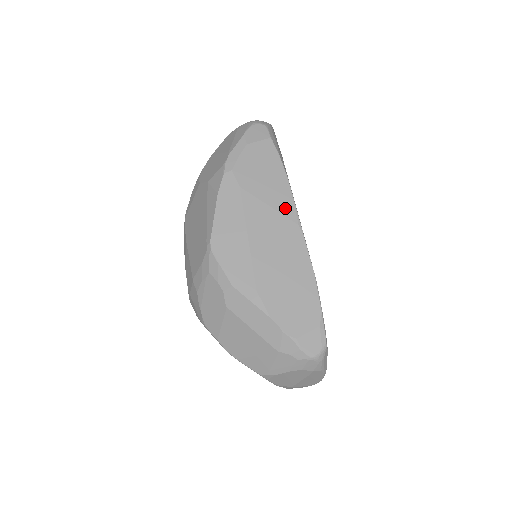
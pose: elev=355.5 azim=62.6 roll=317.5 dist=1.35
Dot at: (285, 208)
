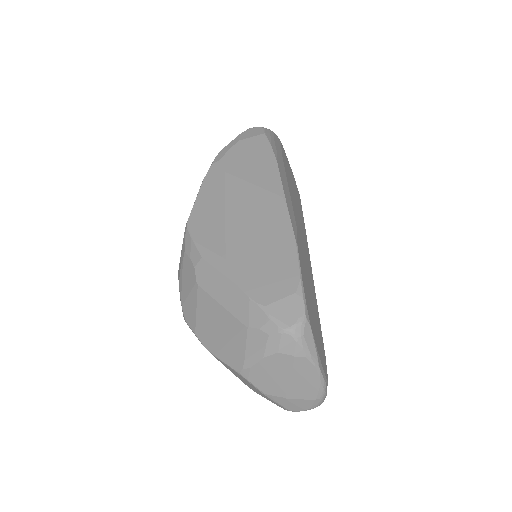
Dot at: (269, 184)
